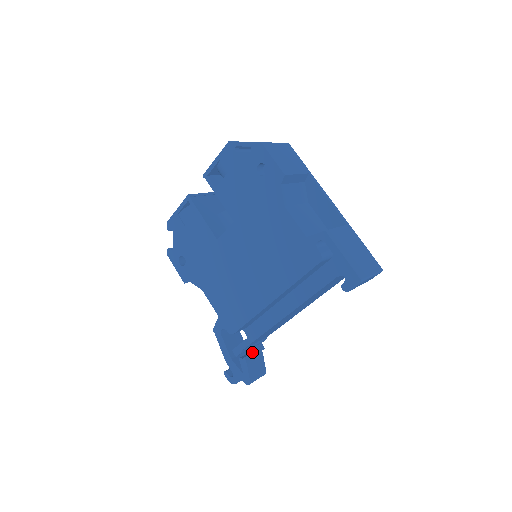
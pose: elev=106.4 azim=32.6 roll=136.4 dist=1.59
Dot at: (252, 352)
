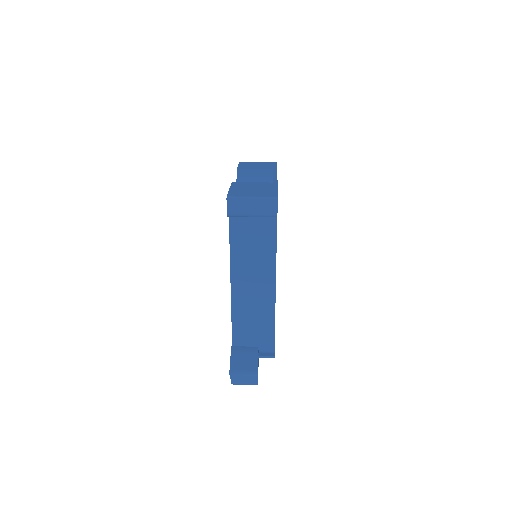
Dot at: occluded
